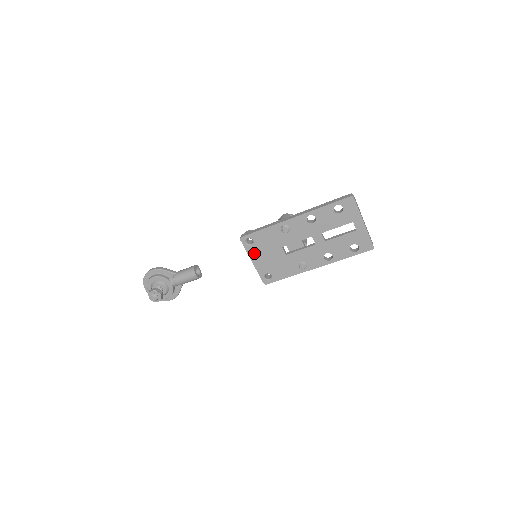
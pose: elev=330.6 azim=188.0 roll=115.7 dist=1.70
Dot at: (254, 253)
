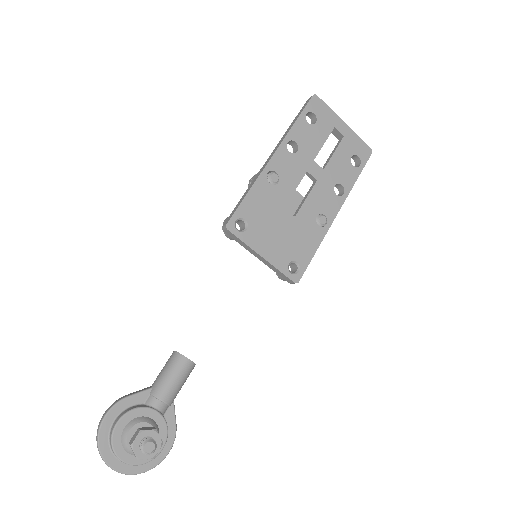
Dot at: (256, 240)
